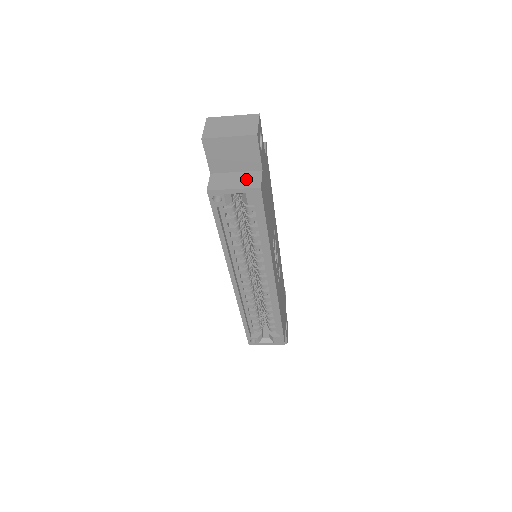
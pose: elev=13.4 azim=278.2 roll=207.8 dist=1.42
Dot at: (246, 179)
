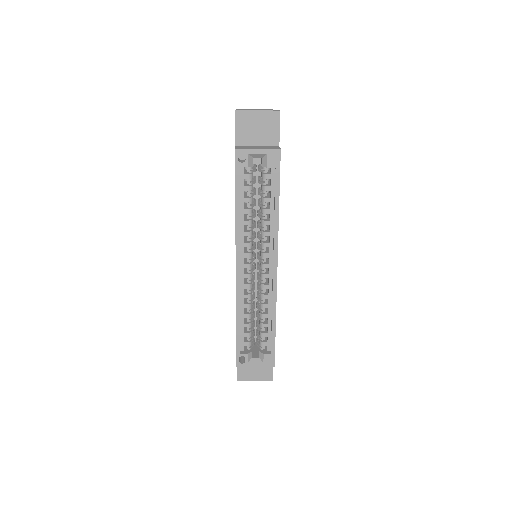
Dot at: (267, 147)
